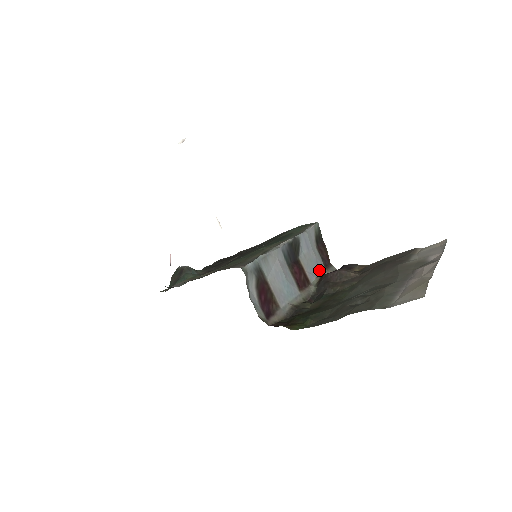
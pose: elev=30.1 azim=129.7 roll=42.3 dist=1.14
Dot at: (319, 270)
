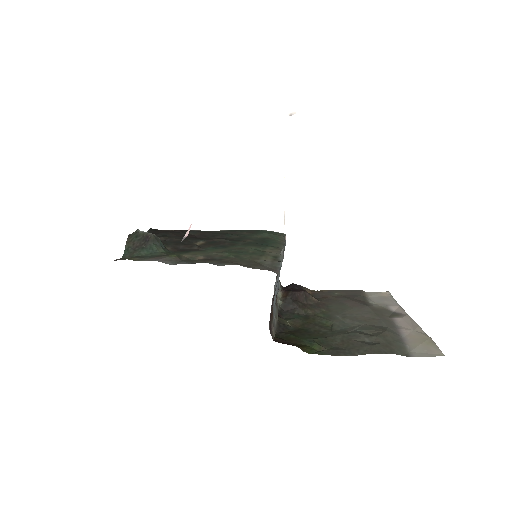
Dot at: occluded
